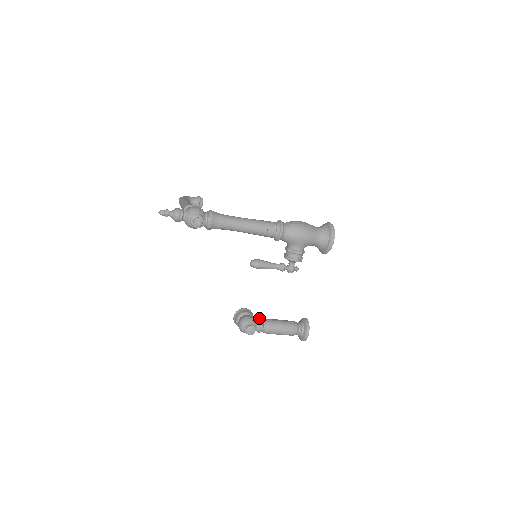
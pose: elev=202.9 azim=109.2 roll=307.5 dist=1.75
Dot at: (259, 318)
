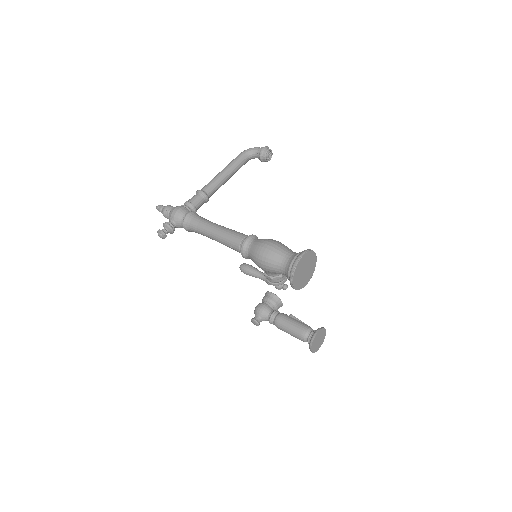
Dot at: (274, 311)
